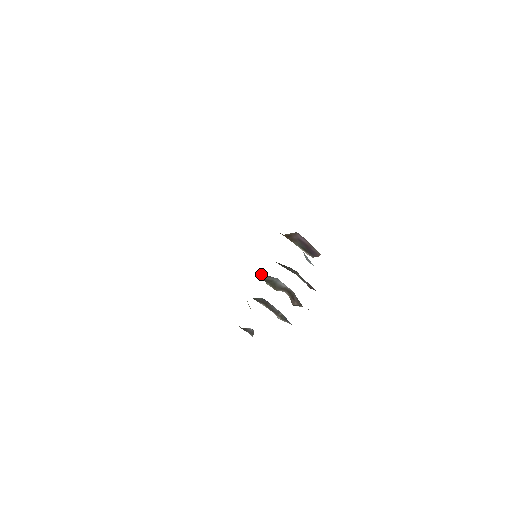
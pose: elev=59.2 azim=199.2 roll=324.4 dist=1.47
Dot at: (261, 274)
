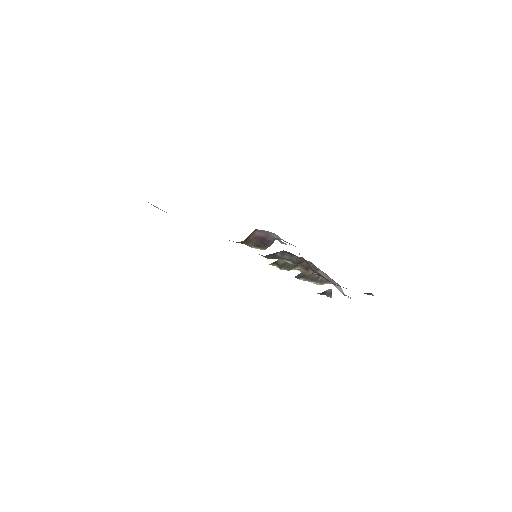
Dot at: (279, 261)
